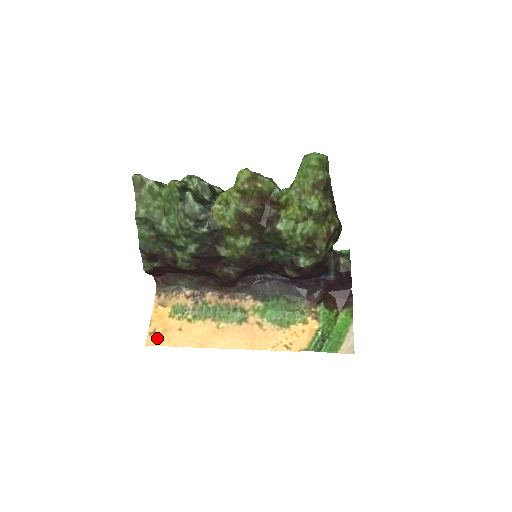
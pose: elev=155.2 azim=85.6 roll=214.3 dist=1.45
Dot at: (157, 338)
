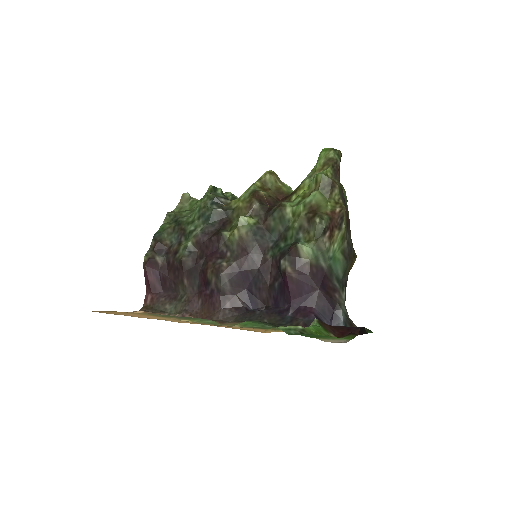
Dot at: (107, 312)
